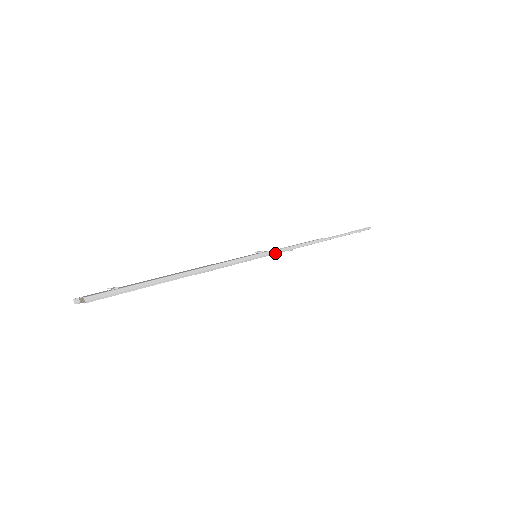
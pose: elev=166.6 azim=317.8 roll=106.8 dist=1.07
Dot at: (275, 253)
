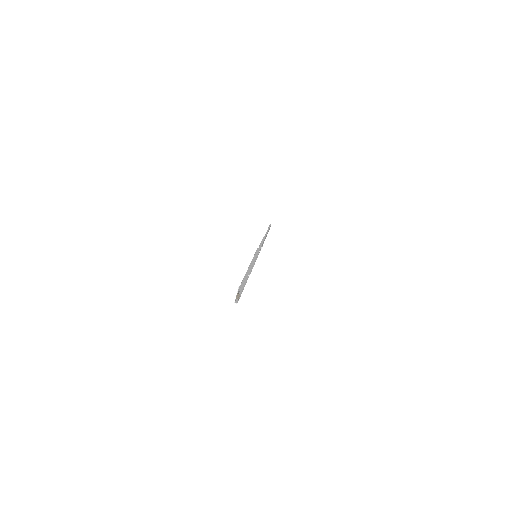
Dot at: (259, 249)
